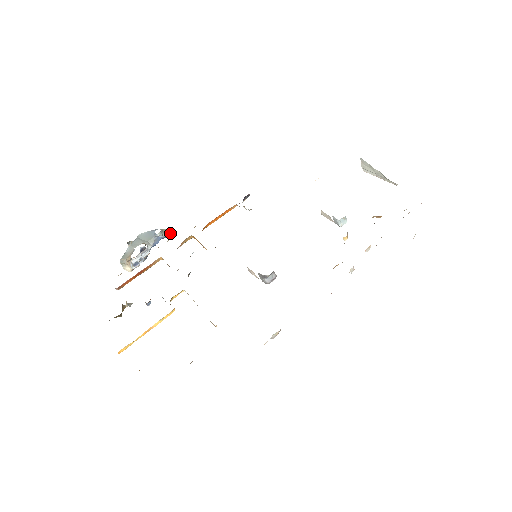
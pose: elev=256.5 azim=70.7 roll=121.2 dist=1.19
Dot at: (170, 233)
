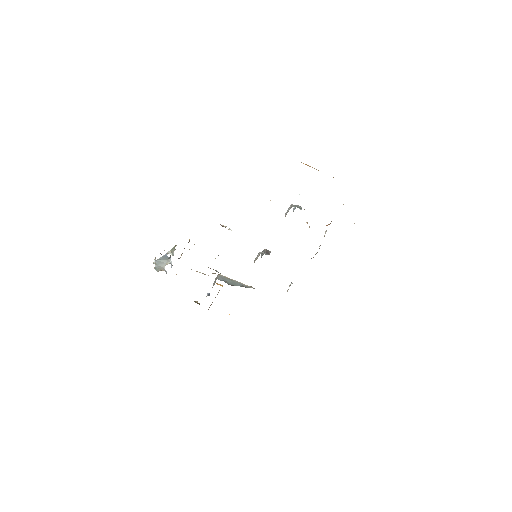
Dot at: occluded
